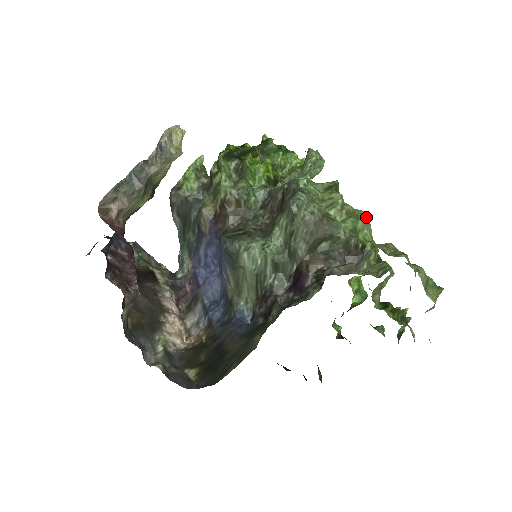
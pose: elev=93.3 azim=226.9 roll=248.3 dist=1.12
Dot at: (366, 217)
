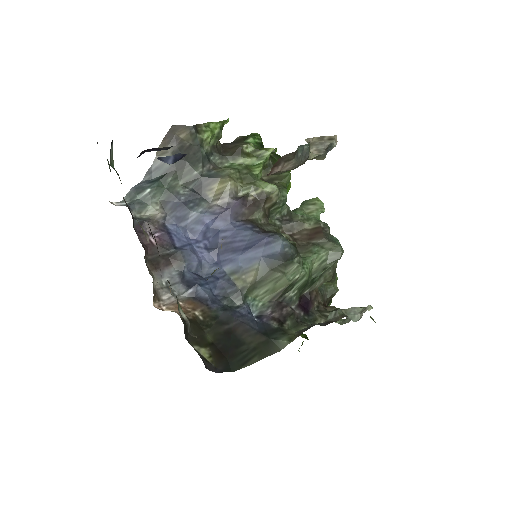
Dot at: occluded
